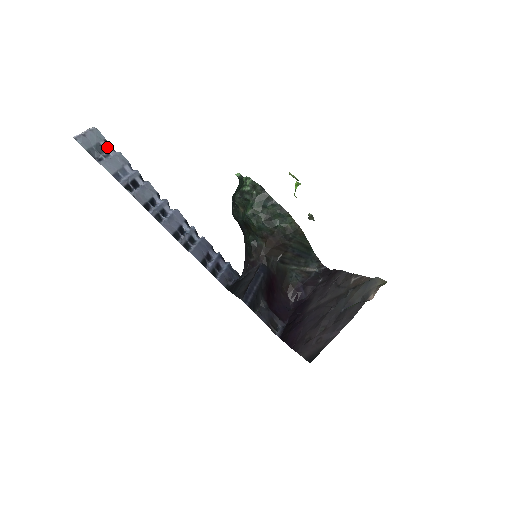
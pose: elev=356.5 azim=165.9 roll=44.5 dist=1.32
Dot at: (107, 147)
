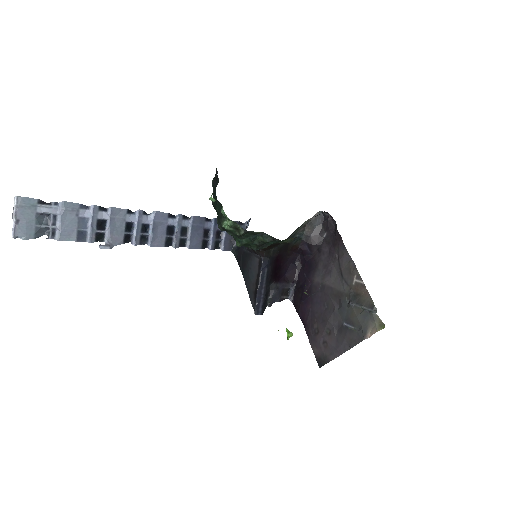
Dot at: (47, 210)
